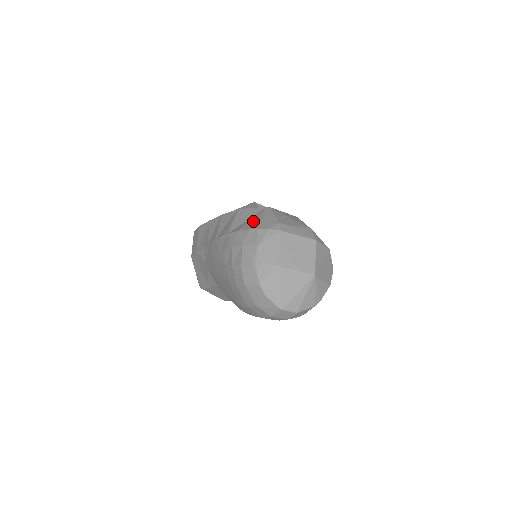
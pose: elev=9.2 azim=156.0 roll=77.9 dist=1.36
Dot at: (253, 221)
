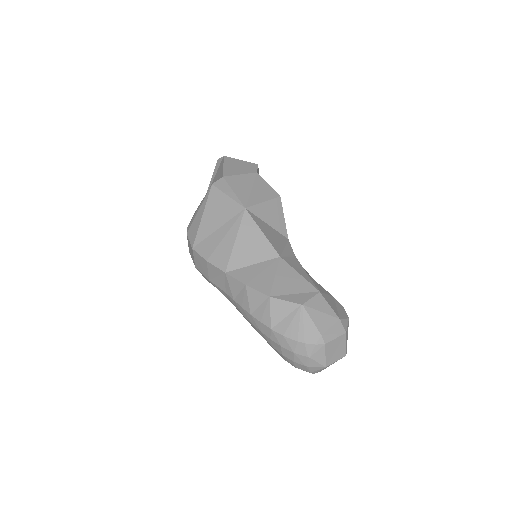
Dot at: (296, 328)
